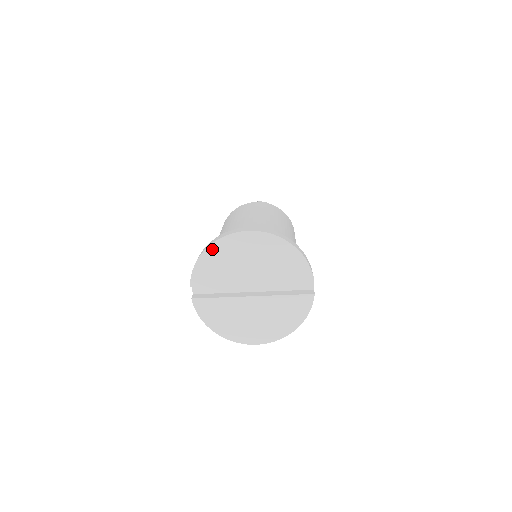
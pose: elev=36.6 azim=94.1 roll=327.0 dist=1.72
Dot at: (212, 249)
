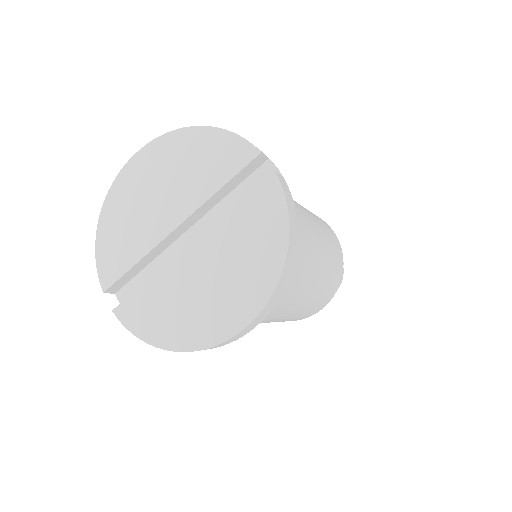
Dot at: (105, 215)
